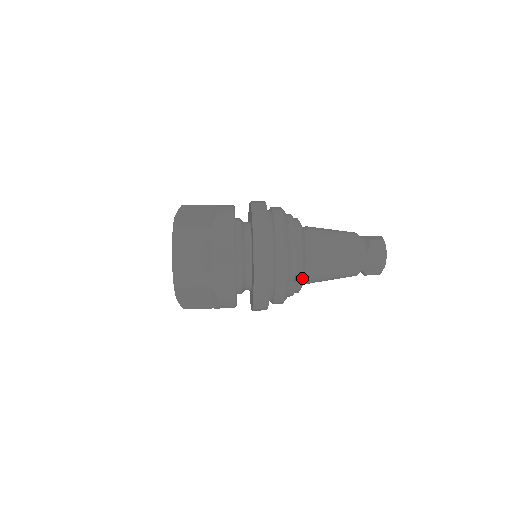
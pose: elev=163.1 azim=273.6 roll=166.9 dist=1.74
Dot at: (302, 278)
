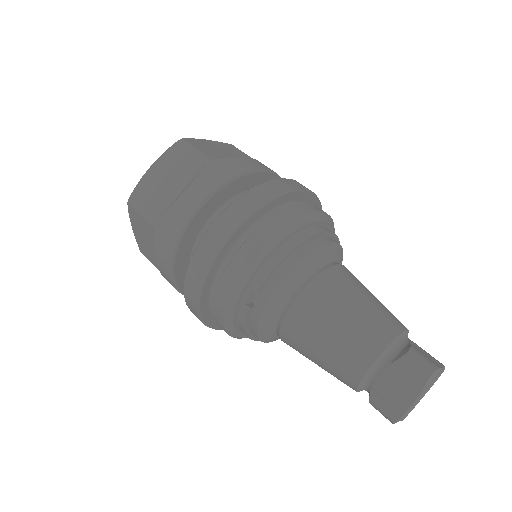
Dot at: (263, 311)
